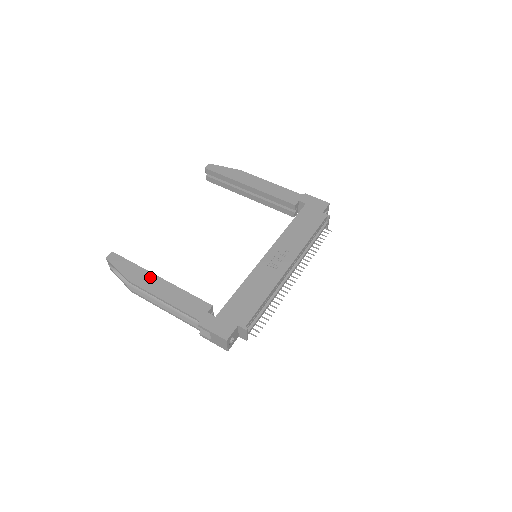
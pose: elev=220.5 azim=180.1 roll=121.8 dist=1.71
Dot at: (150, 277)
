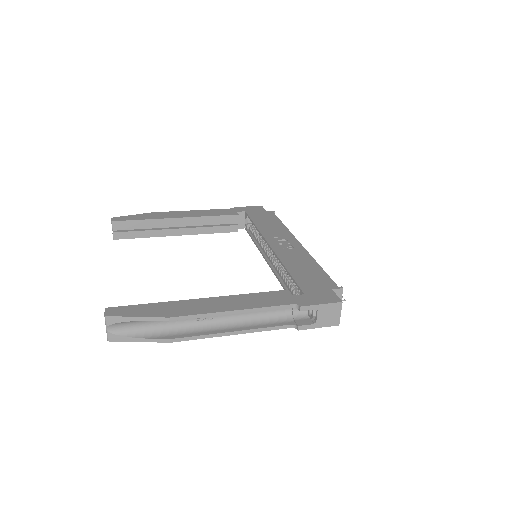
Dot at: (190, 303)
